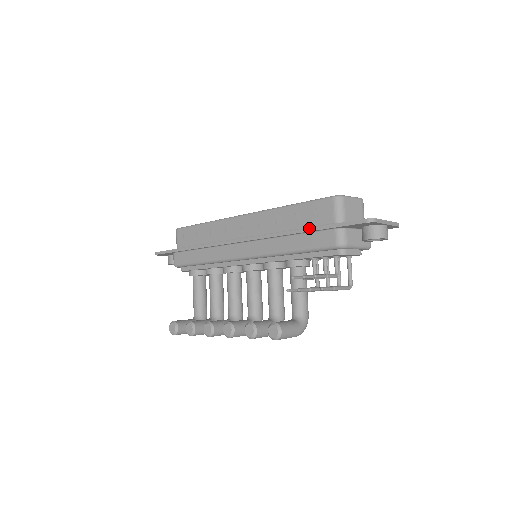
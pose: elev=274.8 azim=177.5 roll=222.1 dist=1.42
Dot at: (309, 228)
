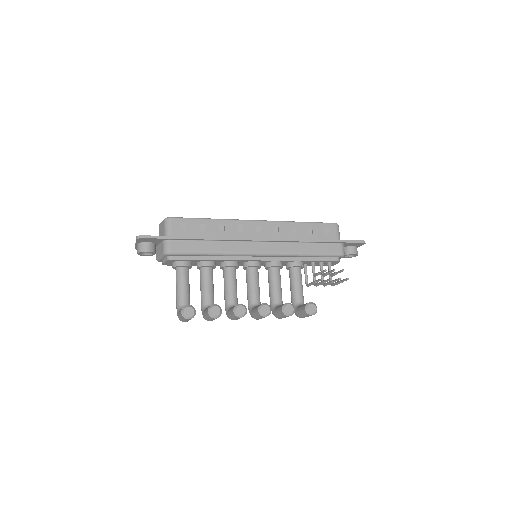
Dot at: (325, 240)
